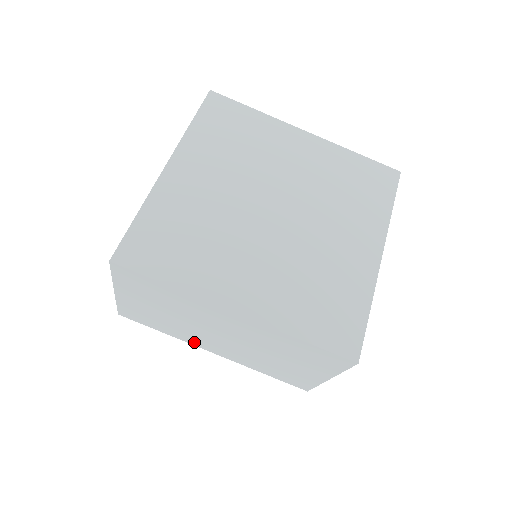
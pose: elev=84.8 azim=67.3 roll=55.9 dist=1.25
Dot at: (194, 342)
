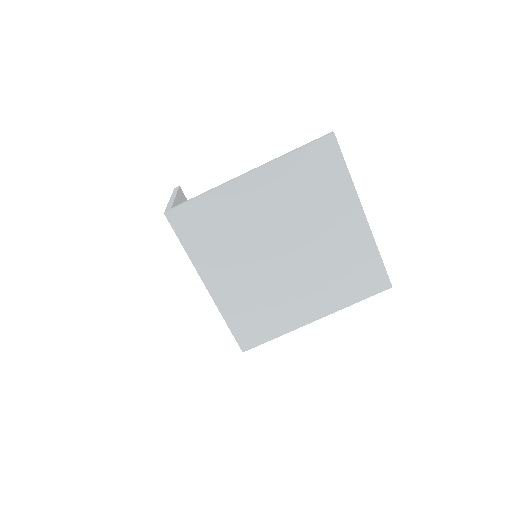
Dot at: occluded
